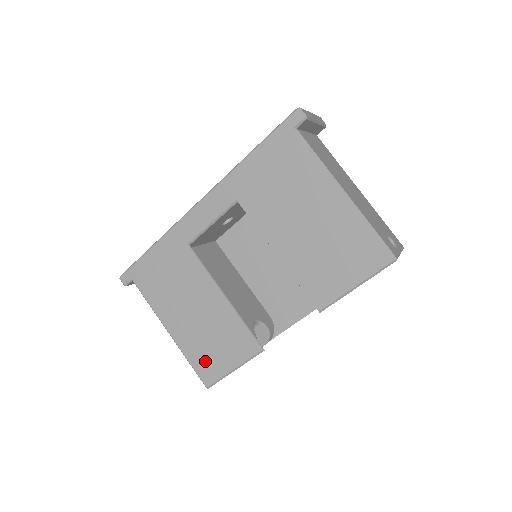
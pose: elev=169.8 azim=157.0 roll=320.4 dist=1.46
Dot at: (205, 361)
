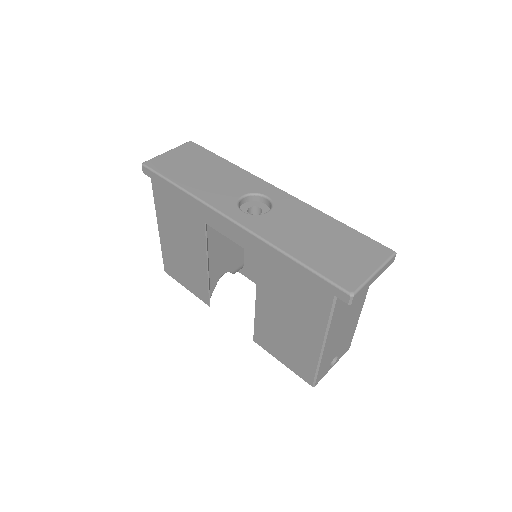
Dot at: (172, 266)
